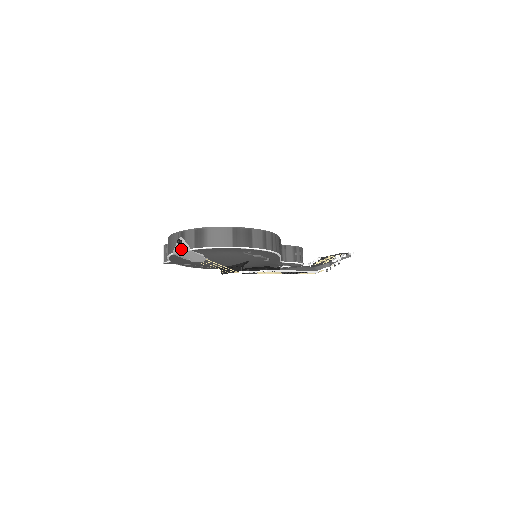
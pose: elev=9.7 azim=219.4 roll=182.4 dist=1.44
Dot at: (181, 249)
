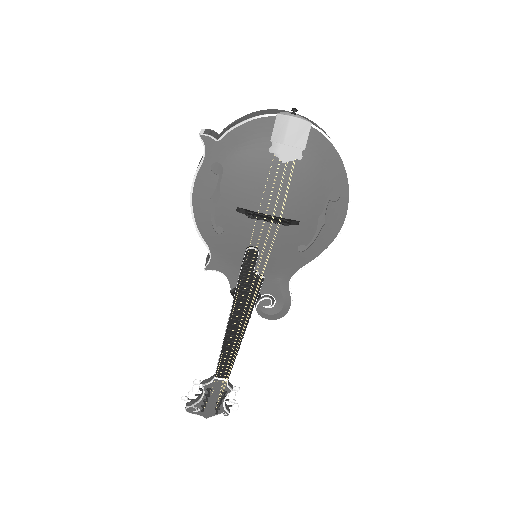
Dot at: (296, 116)
